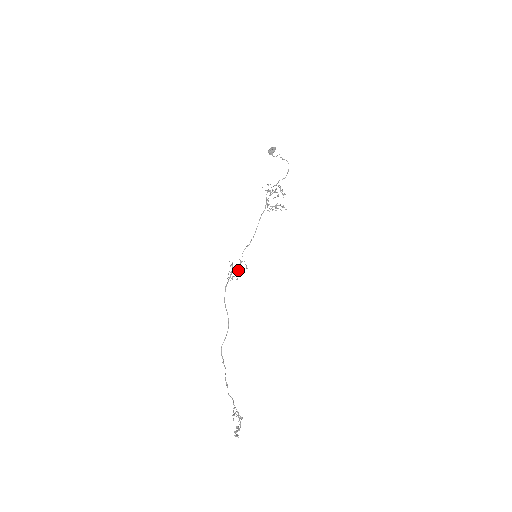
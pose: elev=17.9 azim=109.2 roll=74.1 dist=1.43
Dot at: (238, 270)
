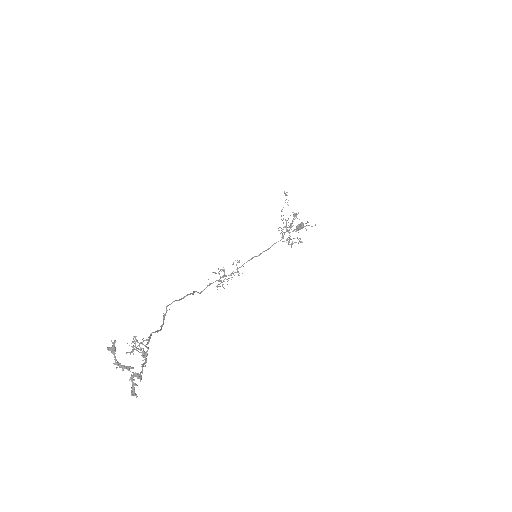
Dot at: (232, 277)
